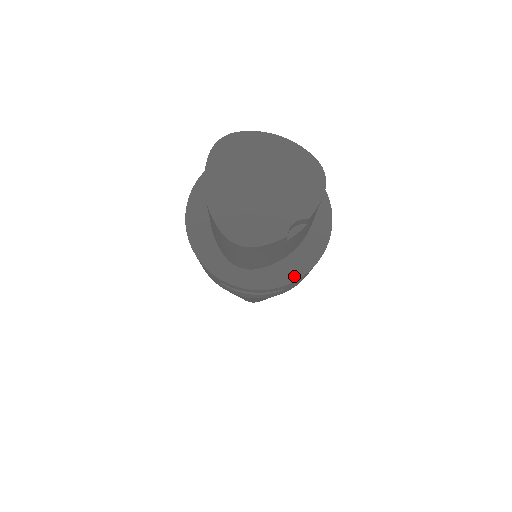
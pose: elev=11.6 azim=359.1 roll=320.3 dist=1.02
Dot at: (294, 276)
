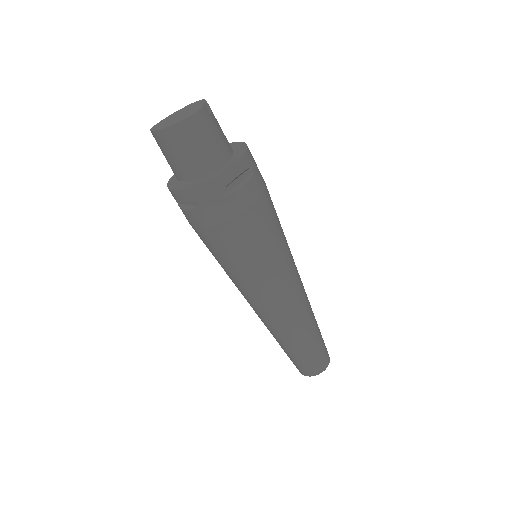
Dot at: (243, 151)
